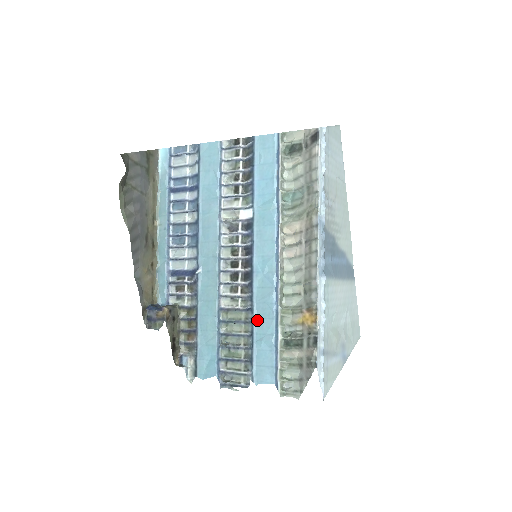
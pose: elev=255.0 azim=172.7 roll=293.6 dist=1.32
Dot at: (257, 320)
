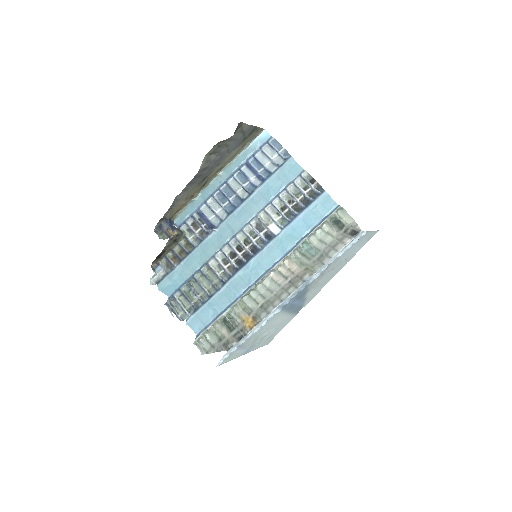
Dot at: (221, 292)
